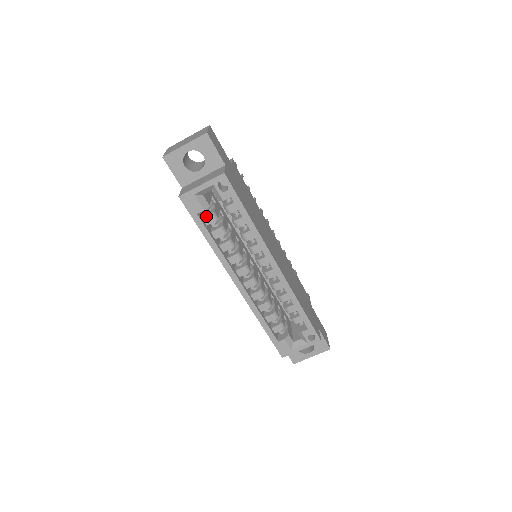
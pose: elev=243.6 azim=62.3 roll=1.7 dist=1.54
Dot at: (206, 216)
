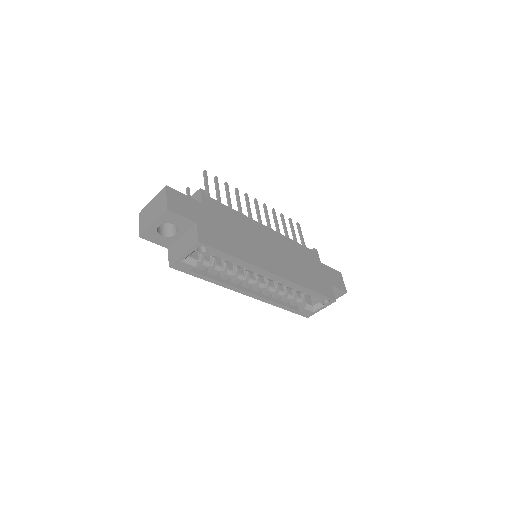
Dot at: (199, 266)
